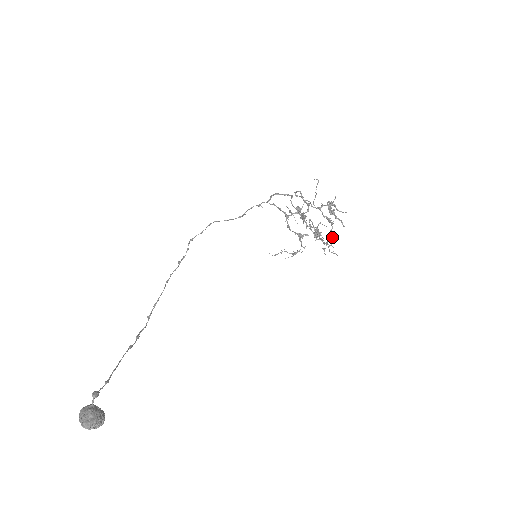
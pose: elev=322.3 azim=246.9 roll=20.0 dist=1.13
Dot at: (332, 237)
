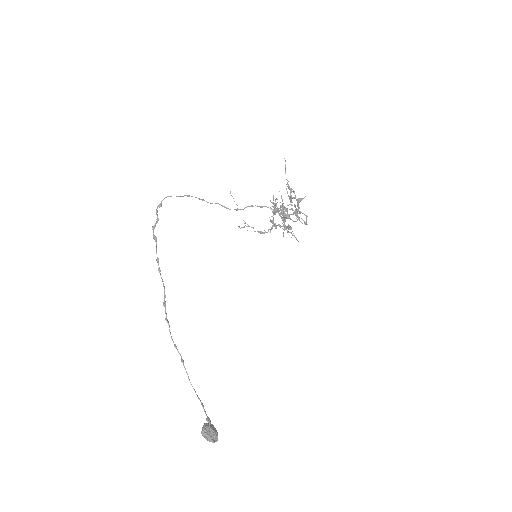
Dot at: occluded
